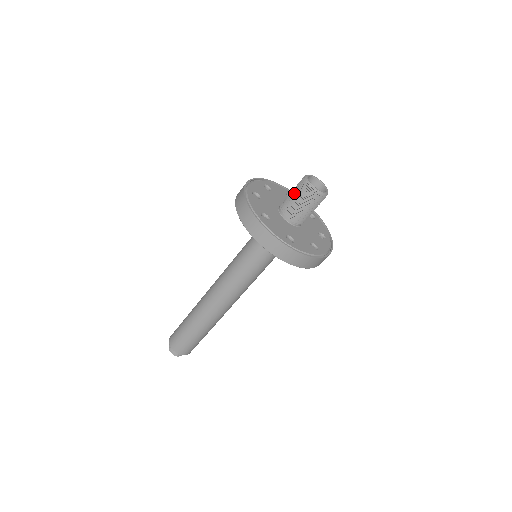
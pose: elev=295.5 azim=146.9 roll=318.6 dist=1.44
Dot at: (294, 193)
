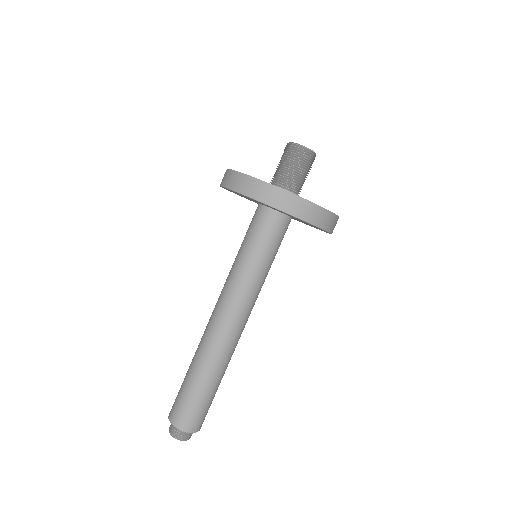
Dot at: occluded
